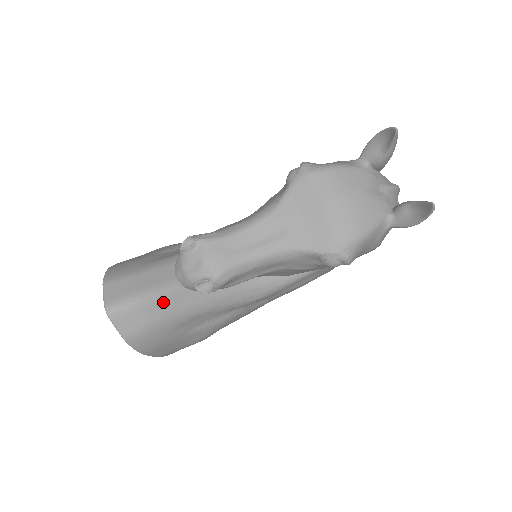
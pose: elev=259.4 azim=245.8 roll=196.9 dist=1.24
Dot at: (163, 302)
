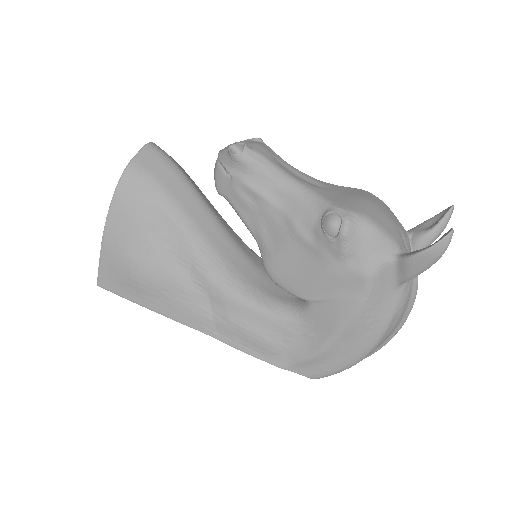
Dot at: (178, 182)
